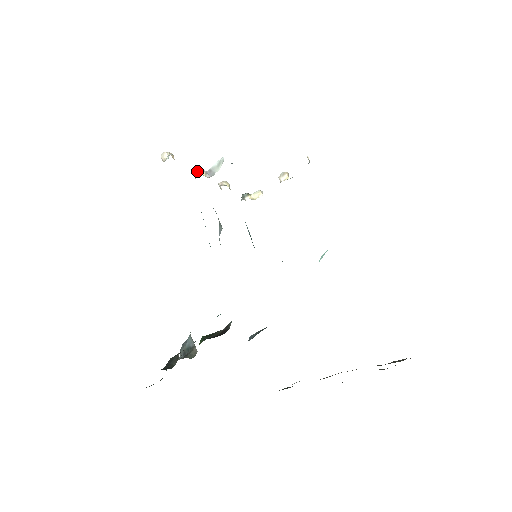
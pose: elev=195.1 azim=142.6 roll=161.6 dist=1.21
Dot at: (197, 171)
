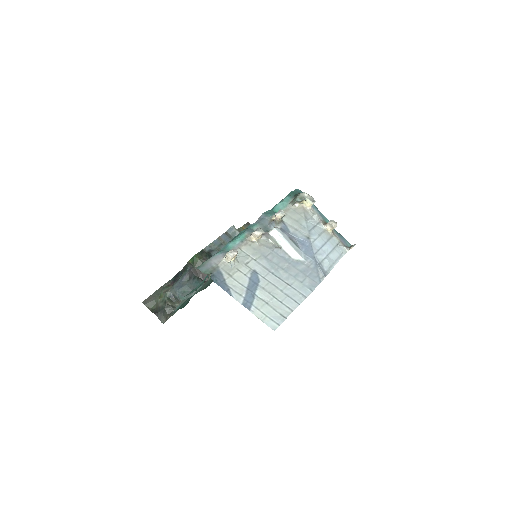
Dot at: (255, 238)
